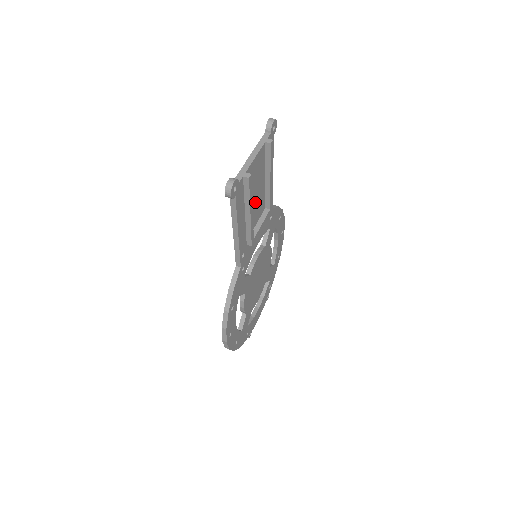
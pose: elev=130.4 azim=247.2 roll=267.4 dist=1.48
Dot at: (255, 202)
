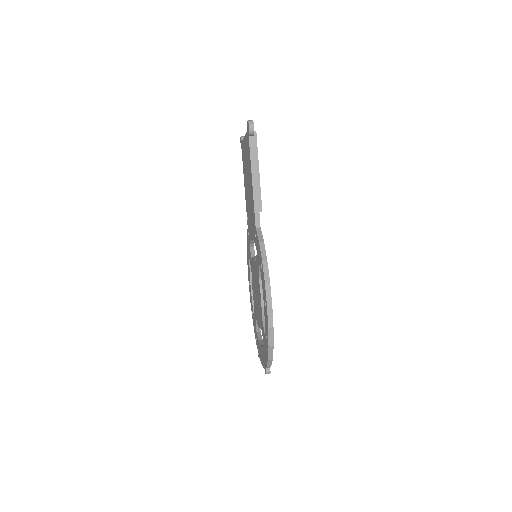
Dot at: occluded
